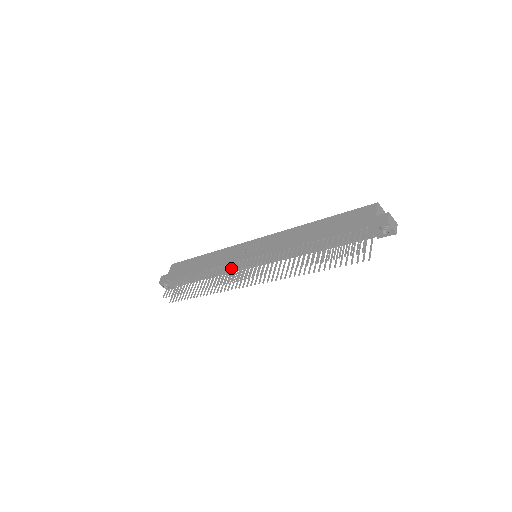
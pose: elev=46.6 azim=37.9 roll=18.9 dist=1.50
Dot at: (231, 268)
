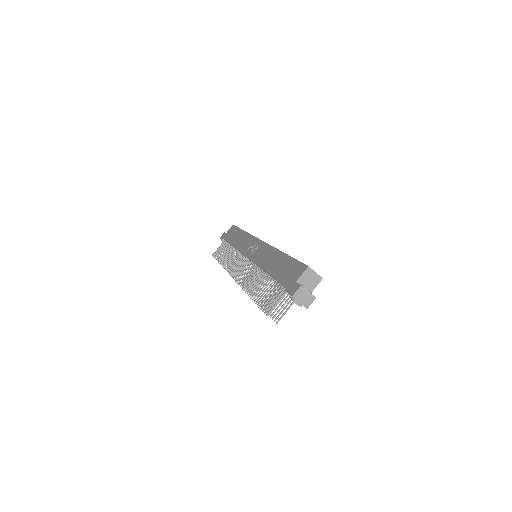
Dot at: occluded
